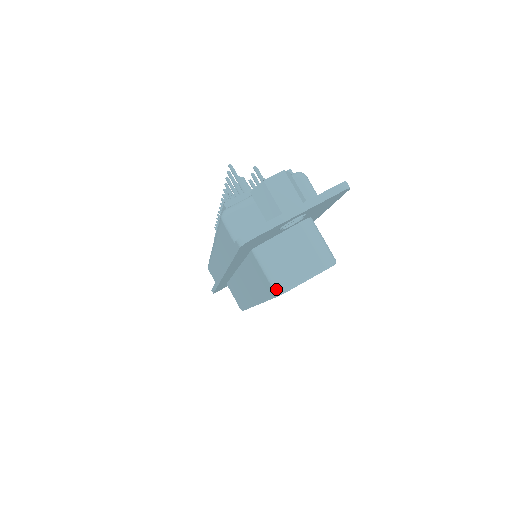
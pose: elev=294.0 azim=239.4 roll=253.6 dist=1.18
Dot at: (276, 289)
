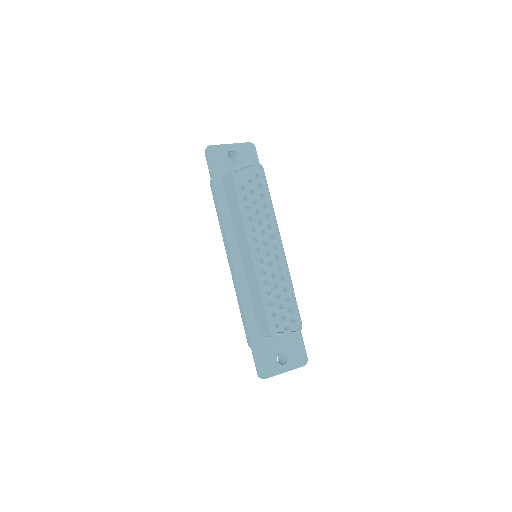
Dot at: (231, 171)
